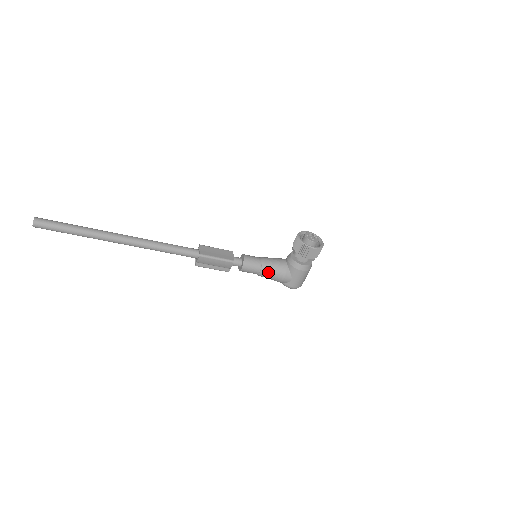
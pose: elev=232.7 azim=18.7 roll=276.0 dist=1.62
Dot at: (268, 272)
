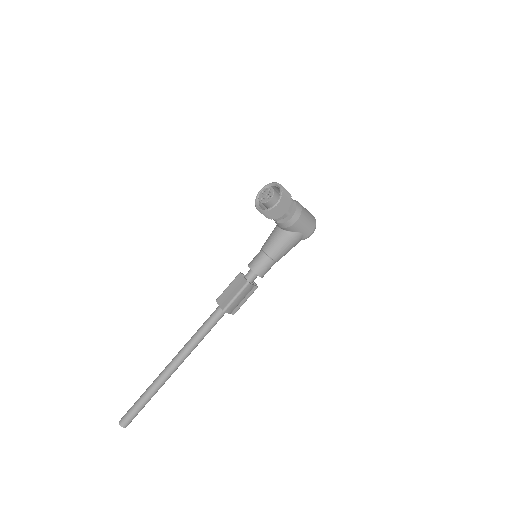
Dot at: (279, 253)
